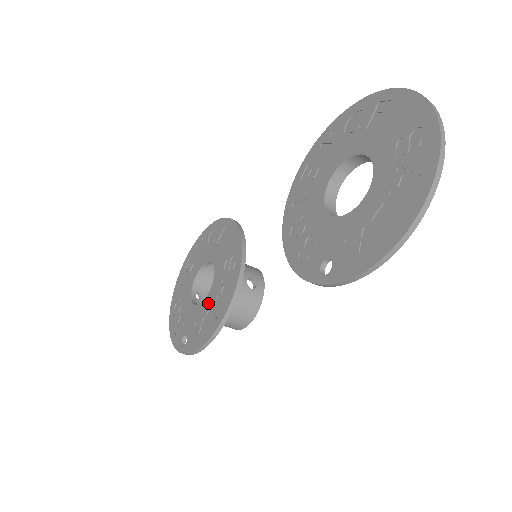
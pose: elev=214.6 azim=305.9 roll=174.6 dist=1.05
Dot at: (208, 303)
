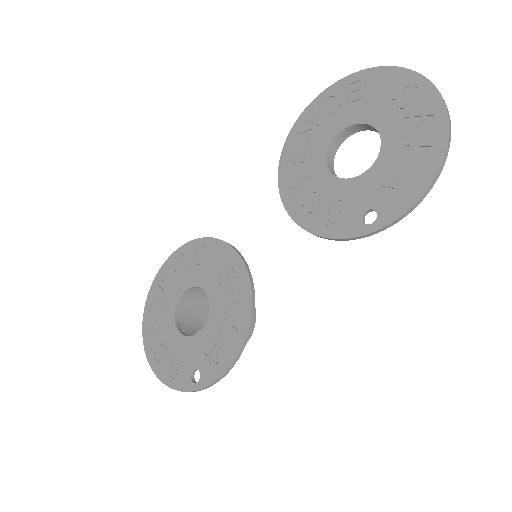
Dot at: (215, 323)
